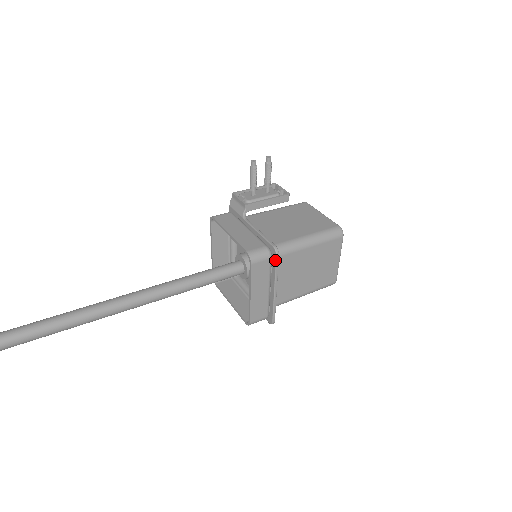
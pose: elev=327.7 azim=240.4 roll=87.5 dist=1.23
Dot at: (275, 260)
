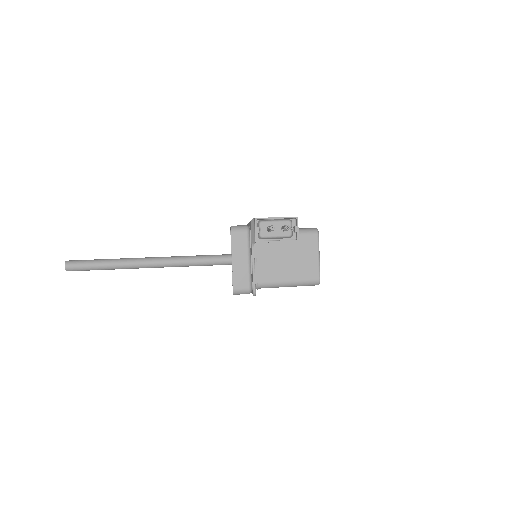
Dot at: occluded
